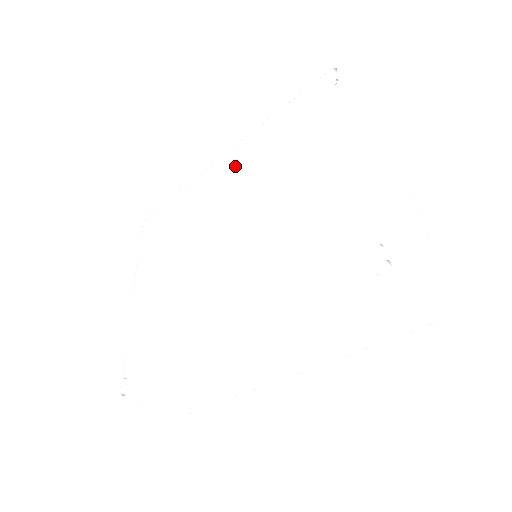
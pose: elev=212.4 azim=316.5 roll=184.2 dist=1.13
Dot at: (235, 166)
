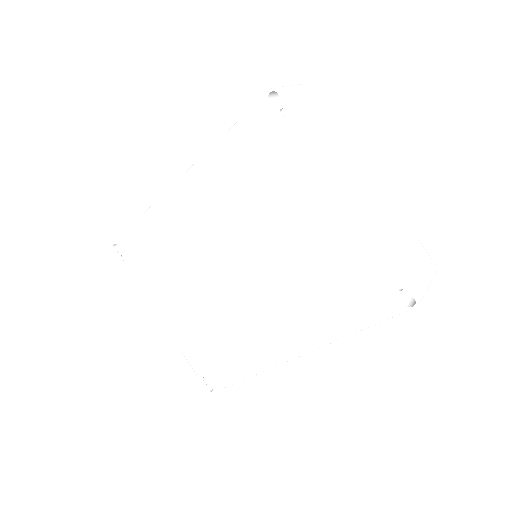
Dot at: (202, 196)
